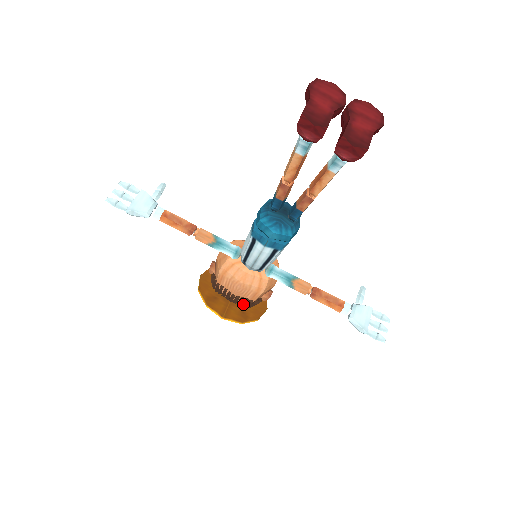
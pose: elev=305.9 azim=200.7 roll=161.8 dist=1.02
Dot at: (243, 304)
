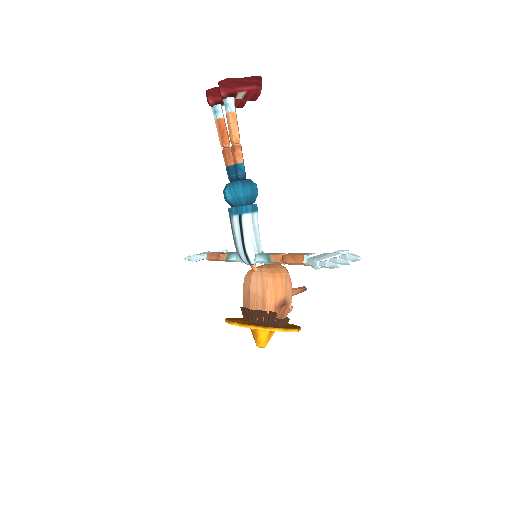
Dot at: (258, 320)
